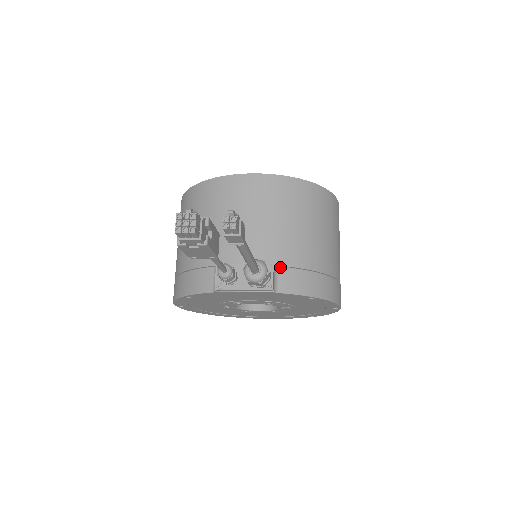
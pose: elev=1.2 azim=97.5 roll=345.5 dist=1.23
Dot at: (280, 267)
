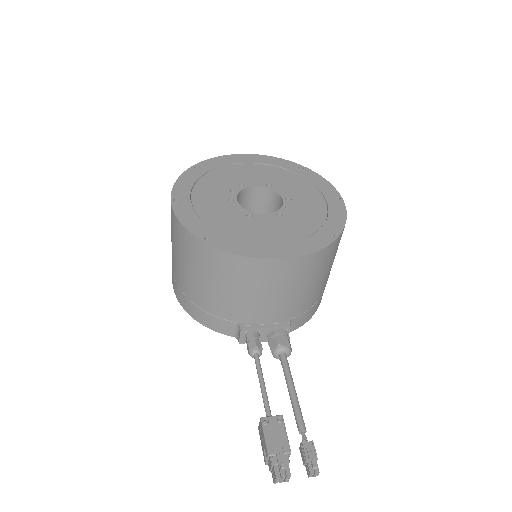
Dot at: (293, 318)
